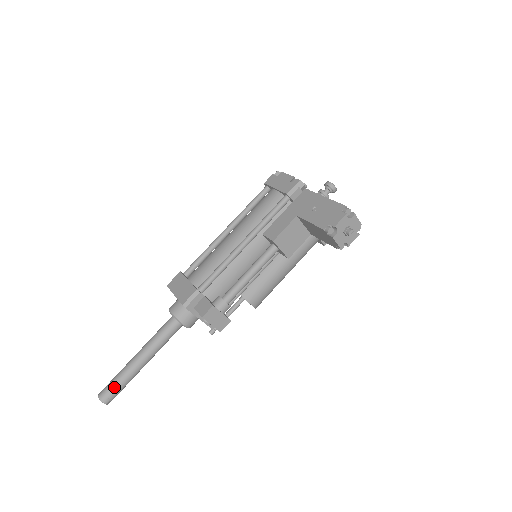
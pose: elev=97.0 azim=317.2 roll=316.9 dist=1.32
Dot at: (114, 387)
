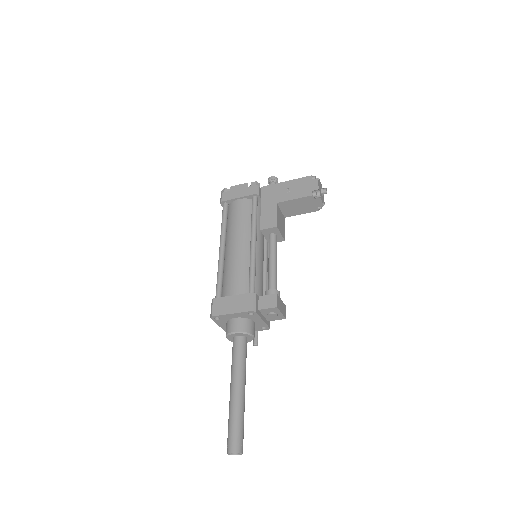
Dot at: (239, 431)
